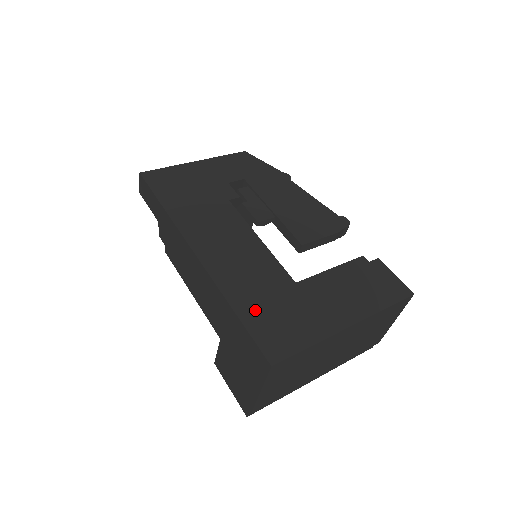
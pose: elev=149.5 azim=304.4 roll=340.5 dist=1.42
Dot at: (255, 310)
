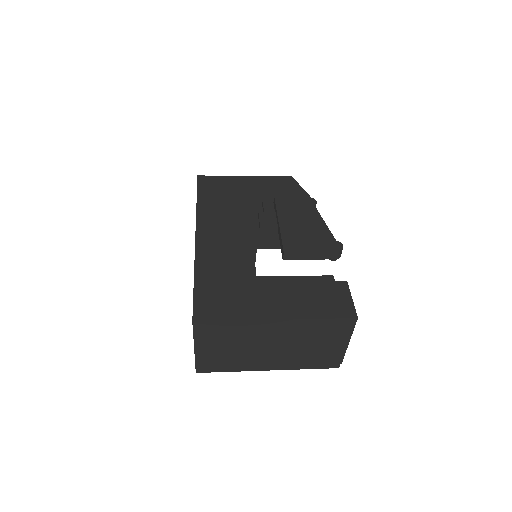
Dot at: (210, 284)
